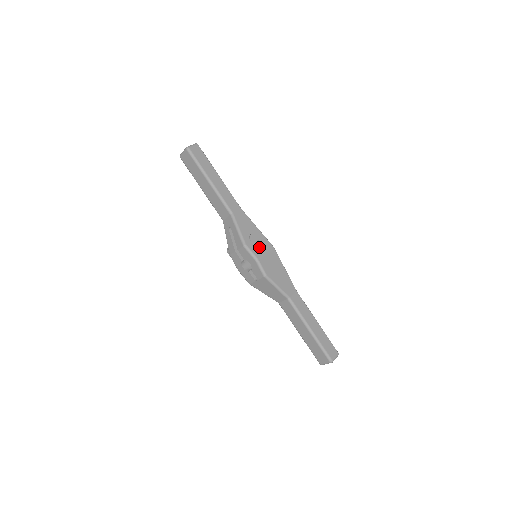
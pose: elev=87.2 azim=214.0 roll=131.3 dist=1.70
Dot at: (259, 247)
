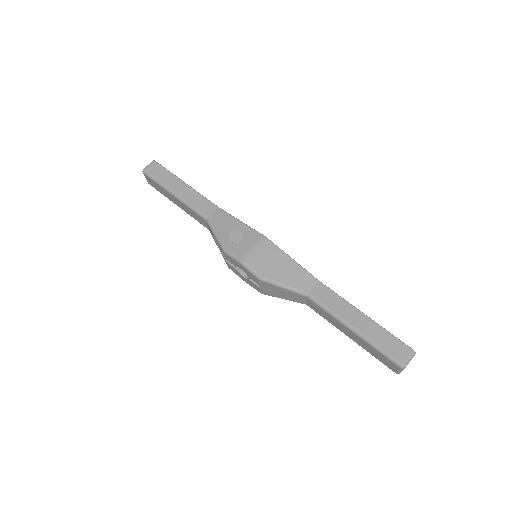
Dot at: (243, 245)
